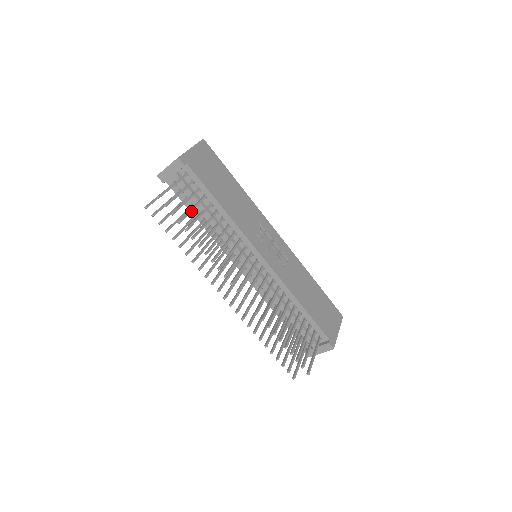
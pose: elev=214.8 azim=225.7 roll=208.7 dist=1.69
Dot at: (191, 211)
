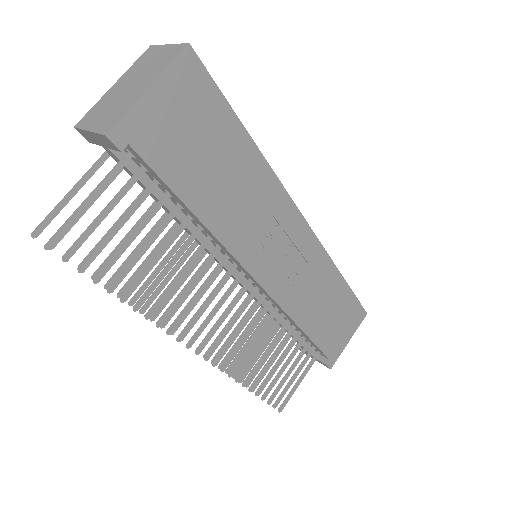
Dot at: (127, 246)
